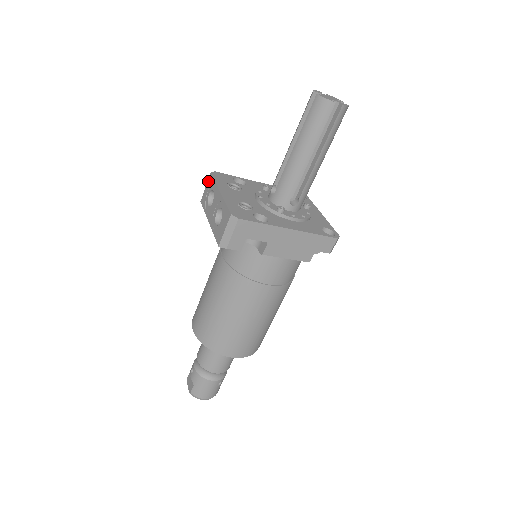
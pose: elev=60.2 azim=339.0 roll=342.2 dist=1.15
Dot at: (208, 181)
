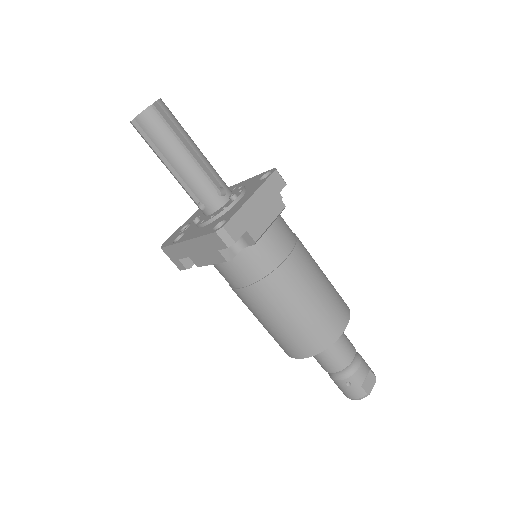
Dot at: occluded
